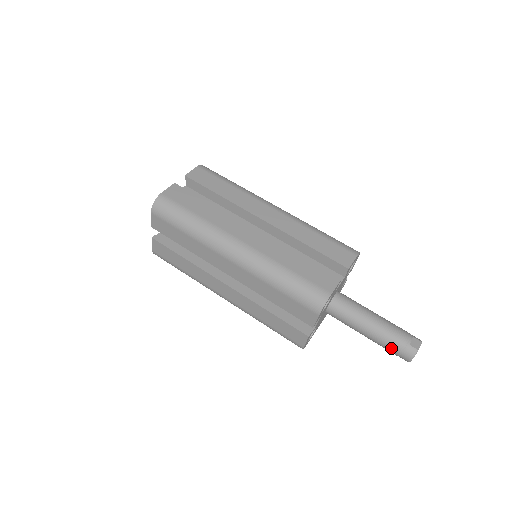
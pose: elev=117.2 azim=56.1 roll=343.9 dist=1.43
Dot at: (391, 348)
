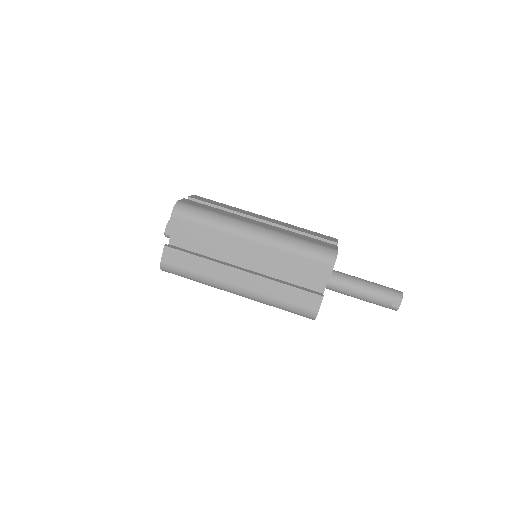
Dot at: (379, 305)
